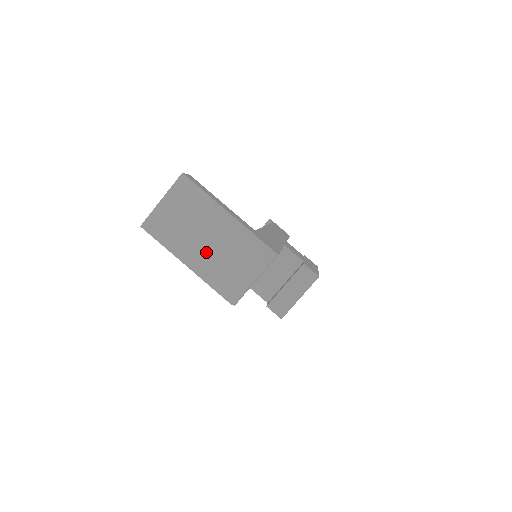
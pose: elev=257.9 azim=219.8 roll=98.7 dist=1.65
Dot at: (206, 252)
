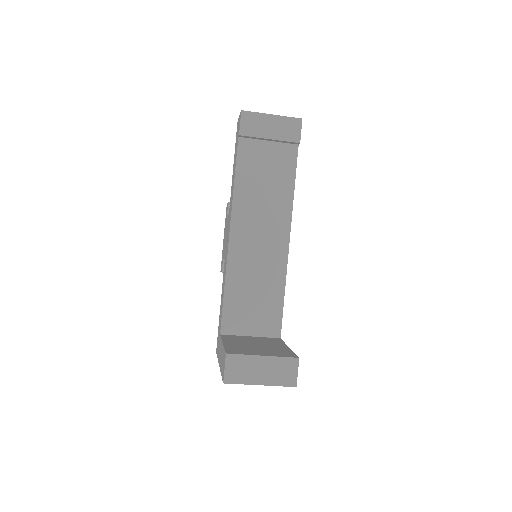
Dot at: occluded
